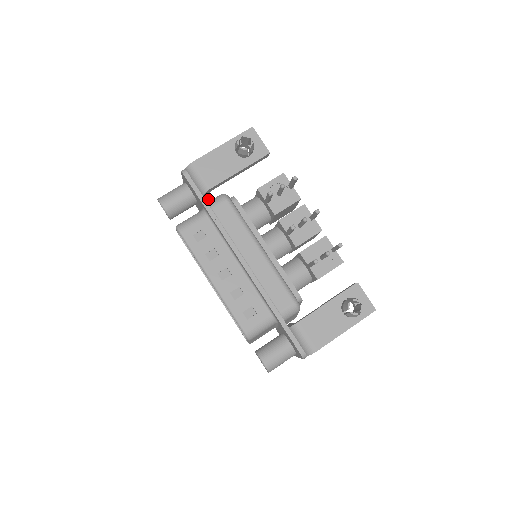
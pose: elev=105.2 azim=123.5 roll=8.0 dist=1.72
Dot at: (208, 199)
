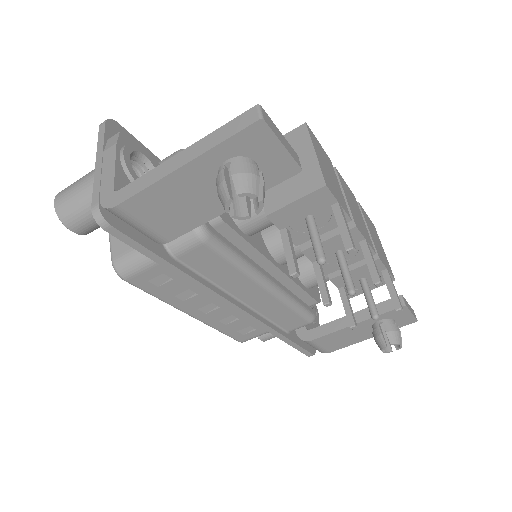
Dot at: occluded
